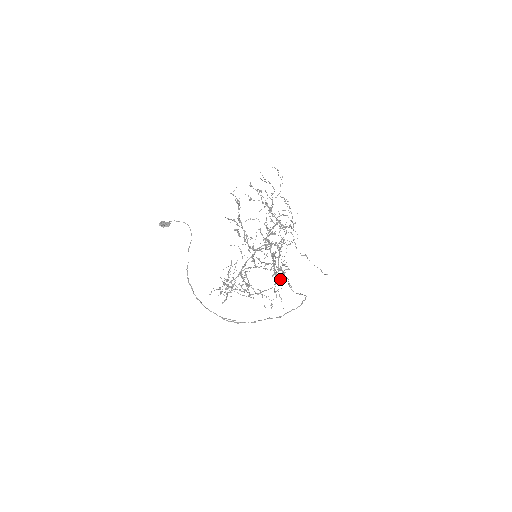
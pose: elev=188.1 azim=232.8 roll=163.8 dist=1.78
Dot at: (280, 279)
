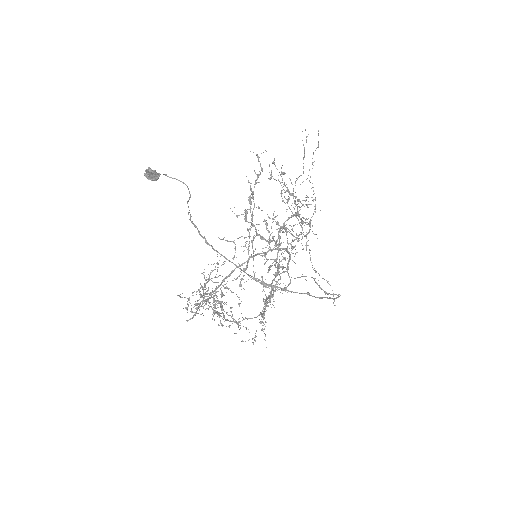
Dot at: occluded
